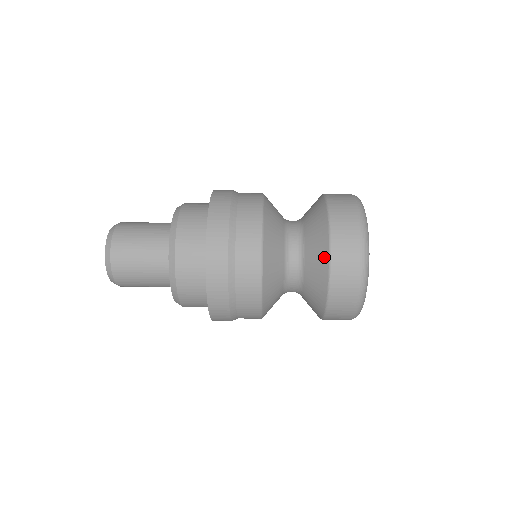
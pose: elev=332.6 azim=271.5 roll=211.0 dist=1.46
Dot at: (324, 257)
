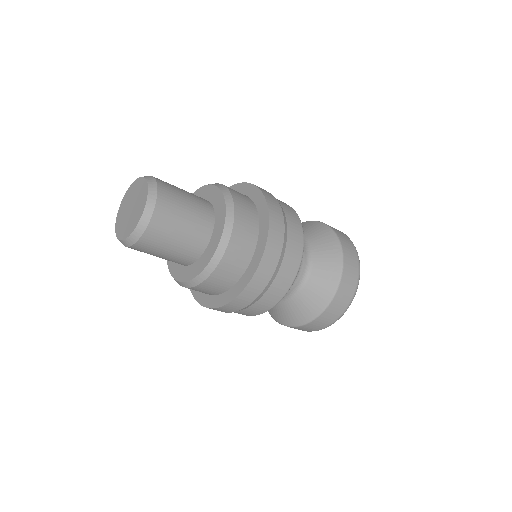
Dot at: (336, 252)
